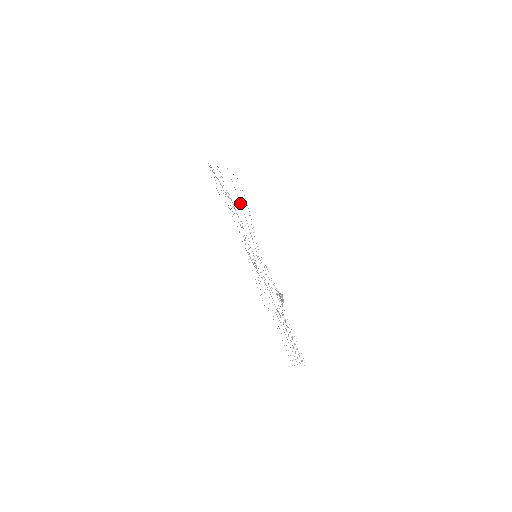
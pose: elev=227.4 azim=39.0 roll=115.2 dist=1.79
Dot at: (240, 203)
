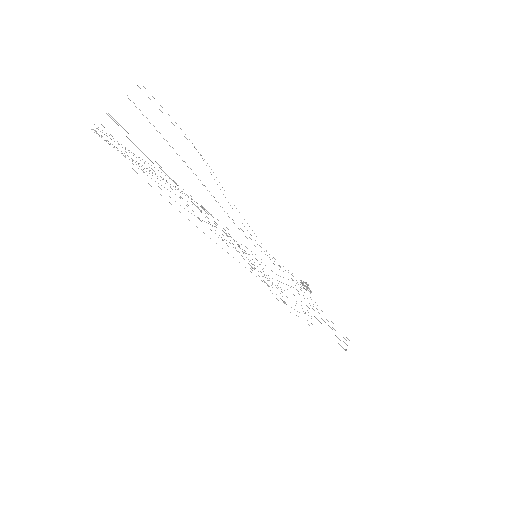
Dot at: occluded
